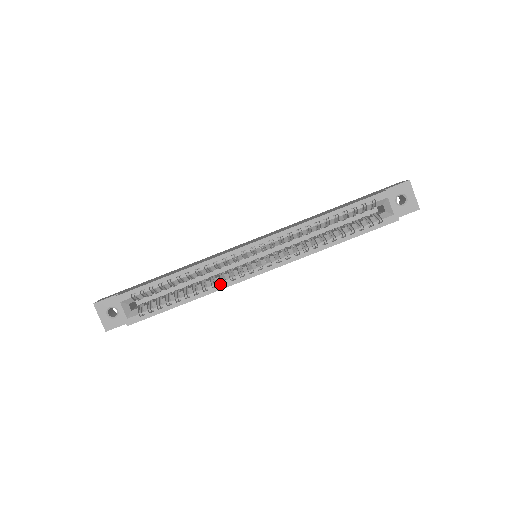
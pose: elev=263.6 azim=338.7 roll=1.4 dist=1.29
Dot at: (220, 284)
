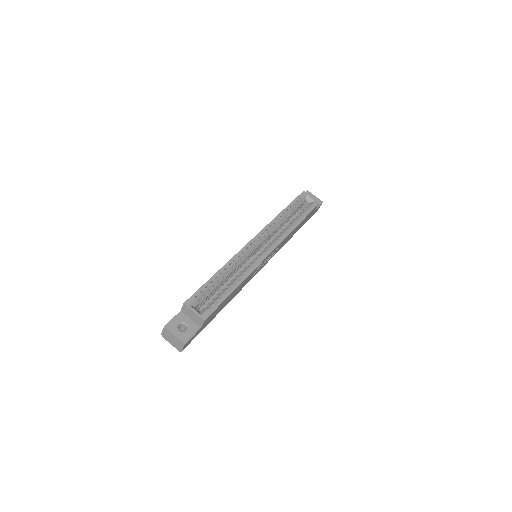
Dot at: (250, 268)
